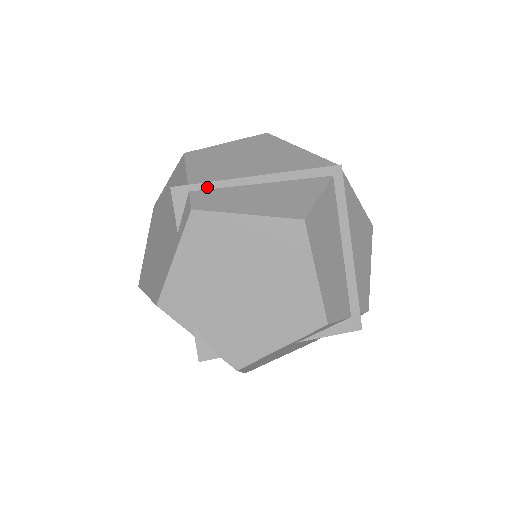
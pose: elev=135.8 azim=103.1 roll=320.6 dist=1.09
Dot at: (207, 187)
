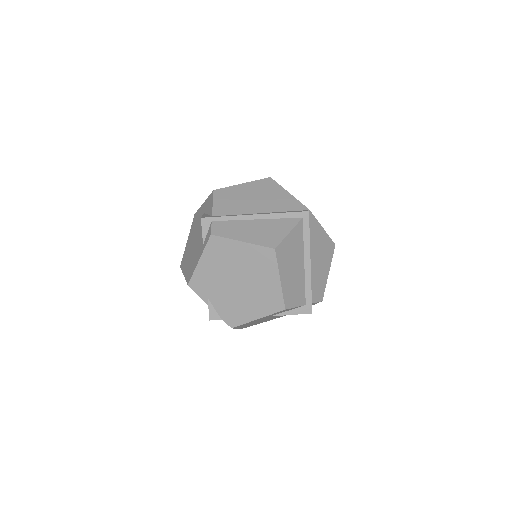
Dot at: (223, 219)
